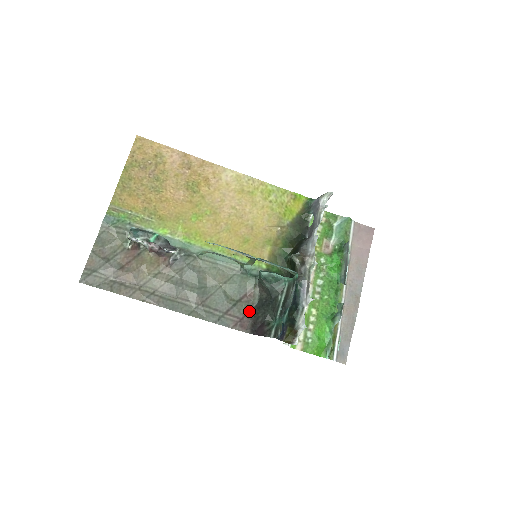
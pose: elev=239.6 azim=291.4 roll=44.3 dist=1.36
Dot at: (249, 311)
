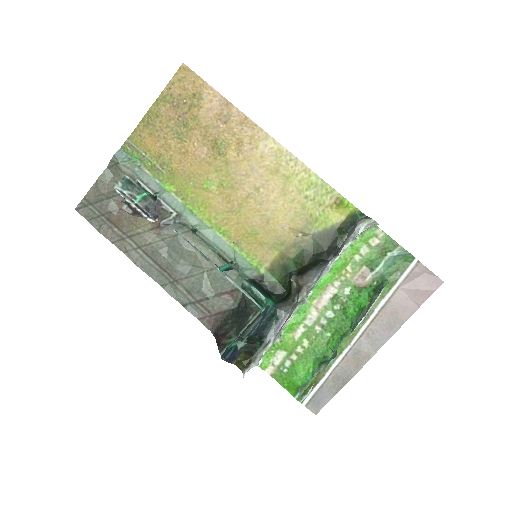
Dot at: (224, 311)
